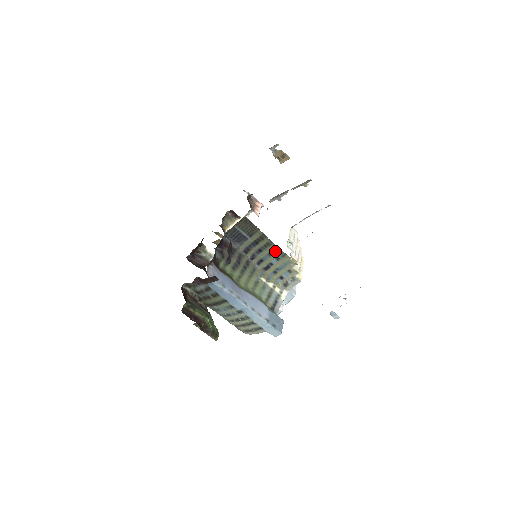
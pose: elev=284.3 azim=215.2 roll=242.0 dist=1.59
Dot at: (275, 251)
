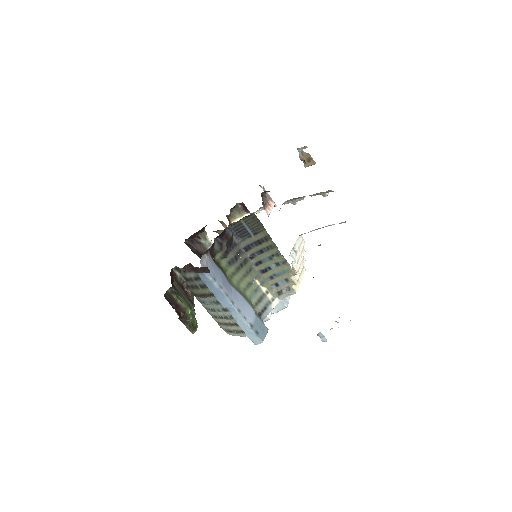
Dot at: (277, 256)
